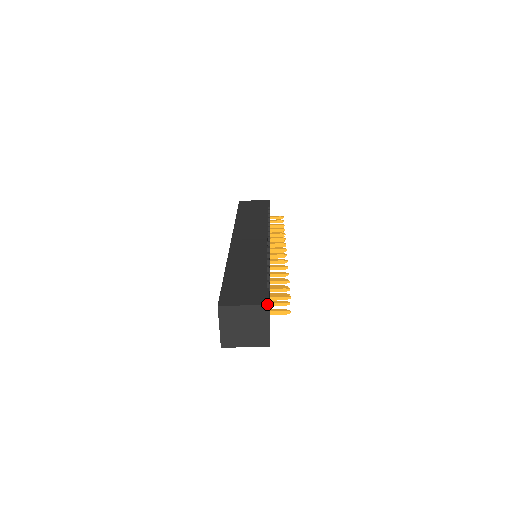
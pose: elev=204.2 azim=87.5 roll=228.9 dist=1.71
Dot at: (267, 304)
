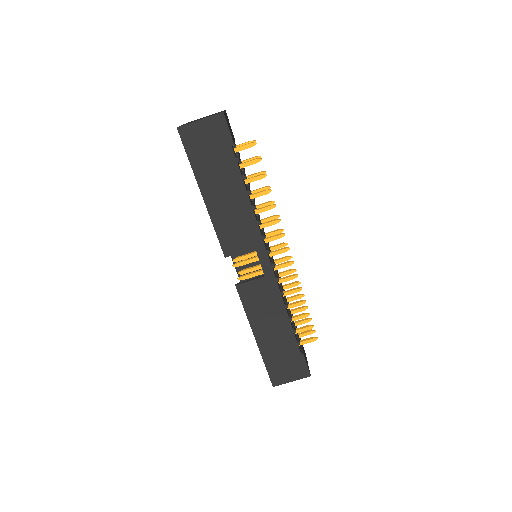
Dot at: occluded
